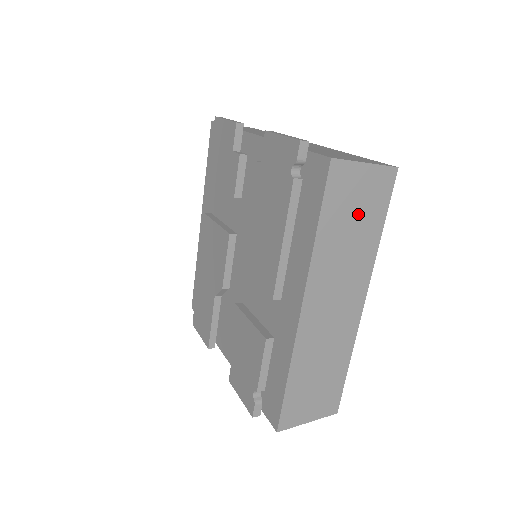
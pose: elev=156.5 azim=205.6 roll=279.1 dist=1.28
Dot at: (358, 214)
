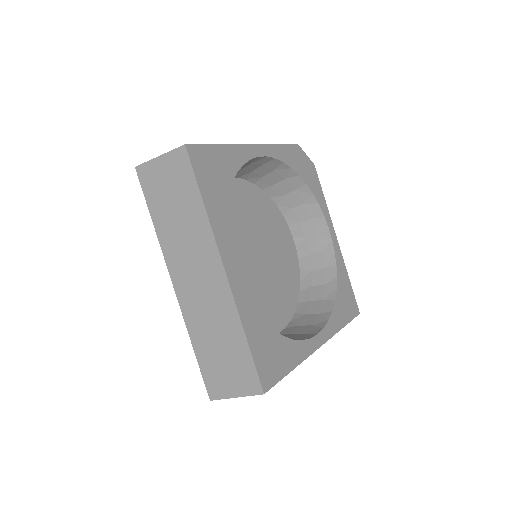
Dot at: (174, 196)
